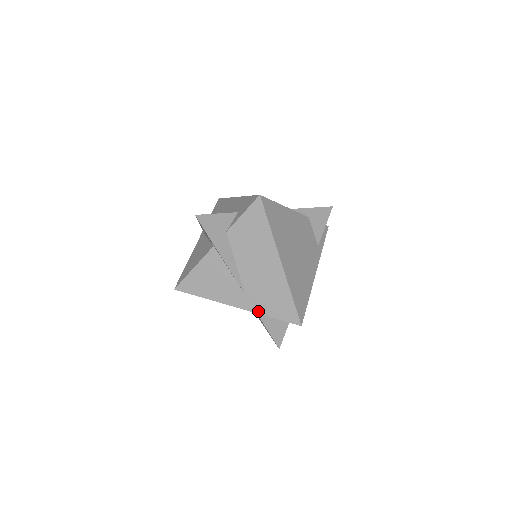
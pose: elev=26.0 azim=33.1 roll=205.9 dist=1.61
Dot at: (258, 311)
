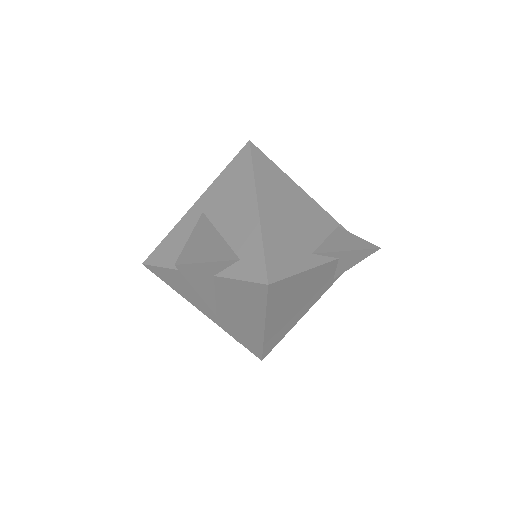
Dot at: (225, 329)
